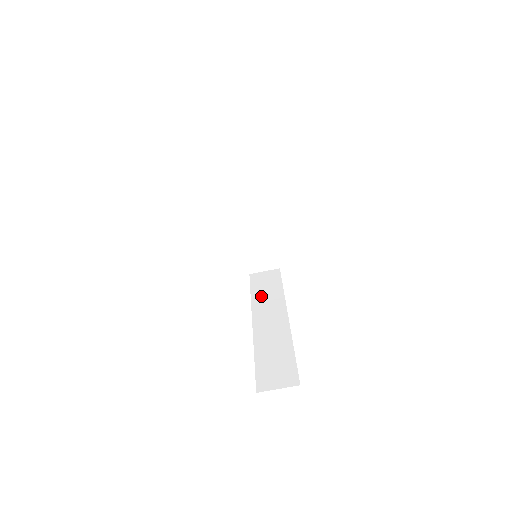
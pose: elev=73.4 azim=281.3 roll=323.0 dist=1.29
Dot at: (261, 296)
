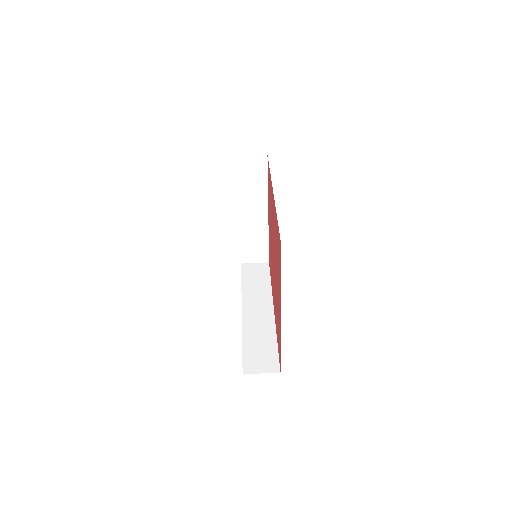
Dot at: (251, 287)
